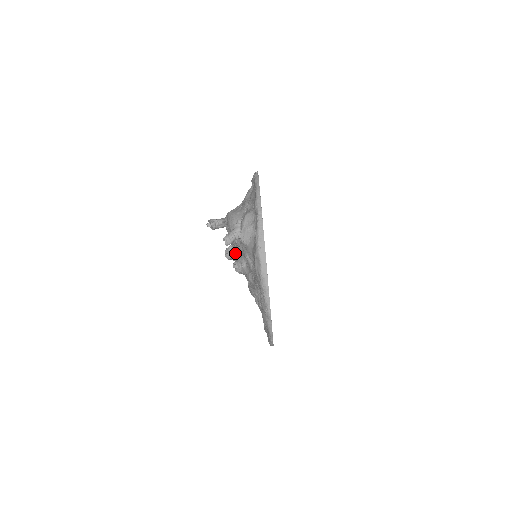
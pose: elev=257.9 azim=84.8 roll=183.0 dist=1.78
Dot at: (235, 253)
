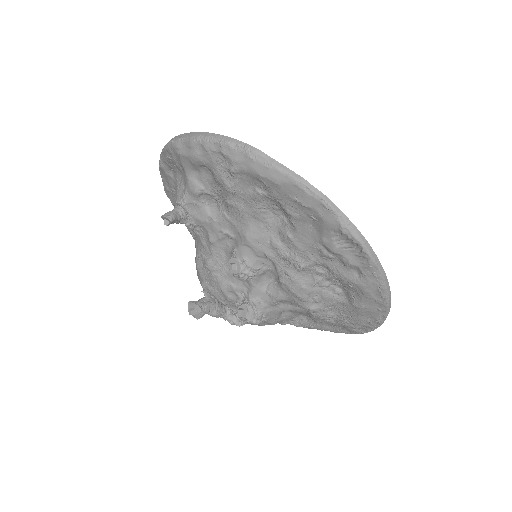
Dot at: (243, 295)
